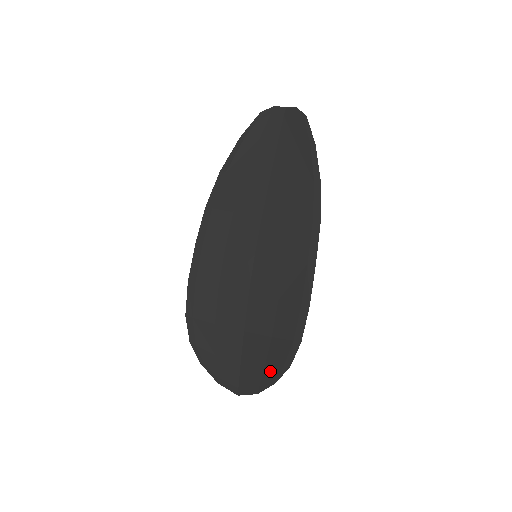
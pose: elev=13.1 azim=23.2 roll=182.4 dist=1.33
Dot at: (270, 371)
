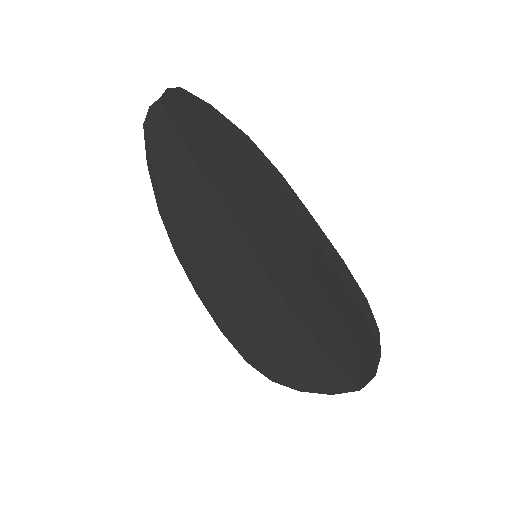
Dot at: (365, 348)
